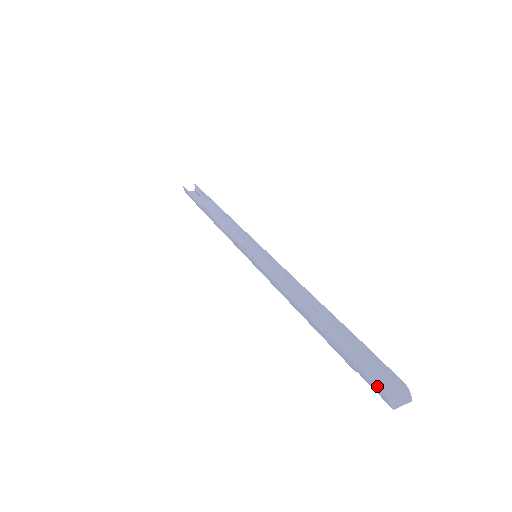
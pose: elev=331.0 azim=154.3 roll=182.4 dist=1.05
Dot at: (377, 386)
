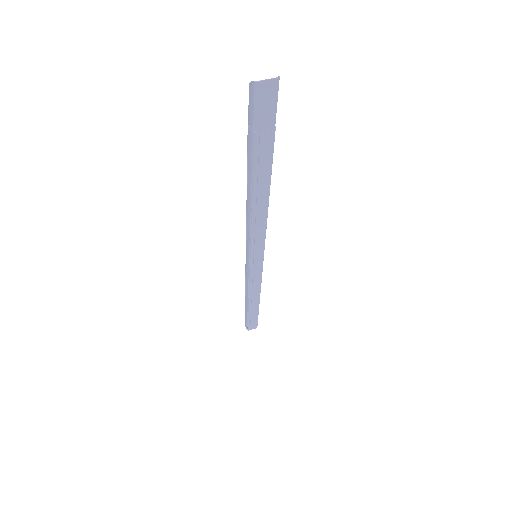
Dot at: occluded
